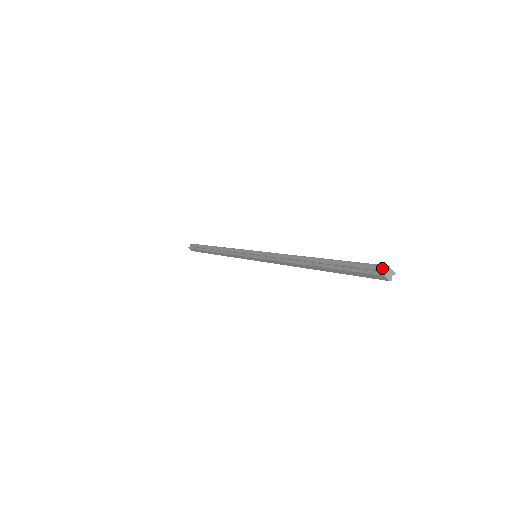
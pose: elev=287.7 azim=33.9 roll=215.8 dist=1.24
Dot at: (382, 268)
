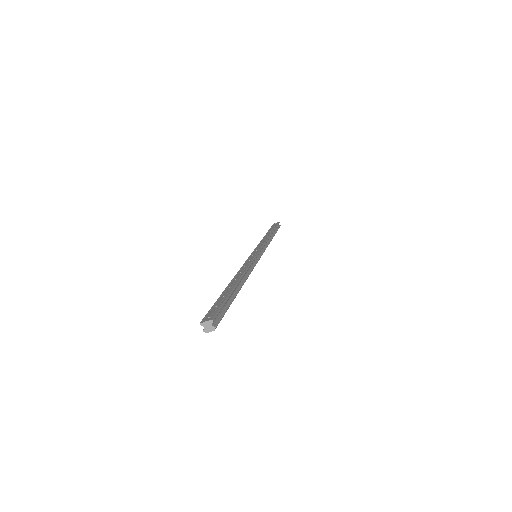
Dot at: (204, 323)
